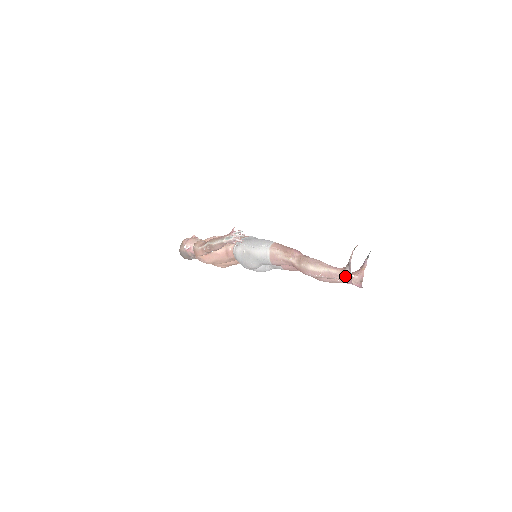
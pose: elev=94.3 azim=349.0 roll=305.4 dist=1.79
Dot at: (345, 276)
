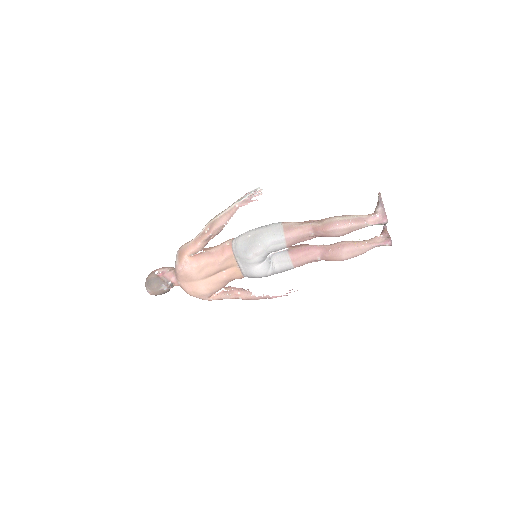
Dot at: (378, 215)
